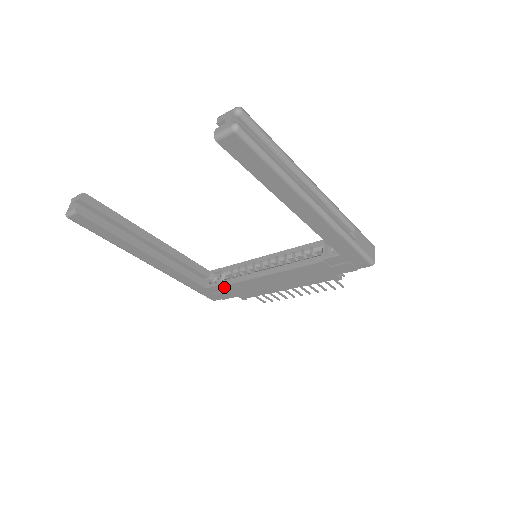
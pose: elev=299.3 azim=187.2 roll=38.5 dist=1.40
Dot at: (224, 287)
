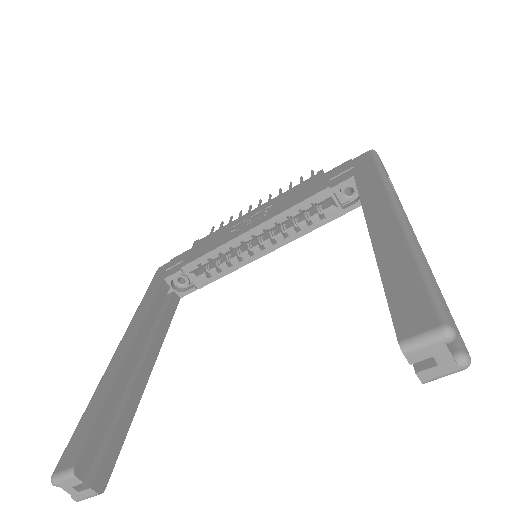
Dot at: (204, 284)
